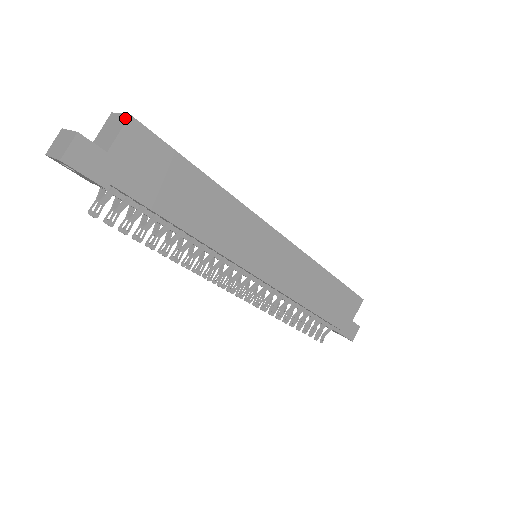
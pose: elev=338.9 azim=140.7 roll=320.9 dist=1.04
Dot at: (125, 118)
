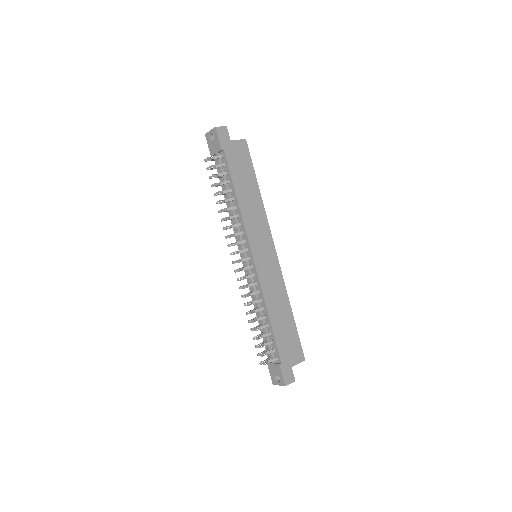
Dot at: (243, 140)
